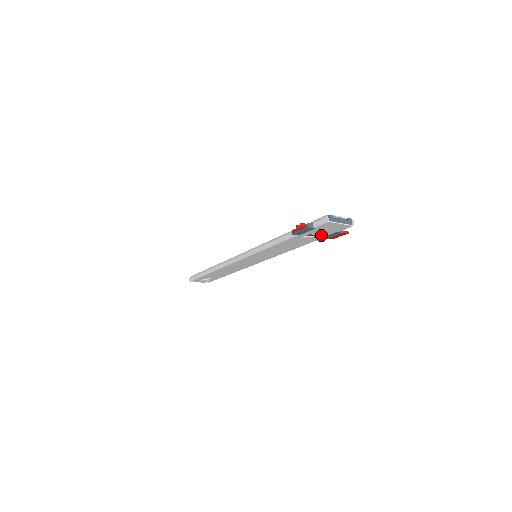
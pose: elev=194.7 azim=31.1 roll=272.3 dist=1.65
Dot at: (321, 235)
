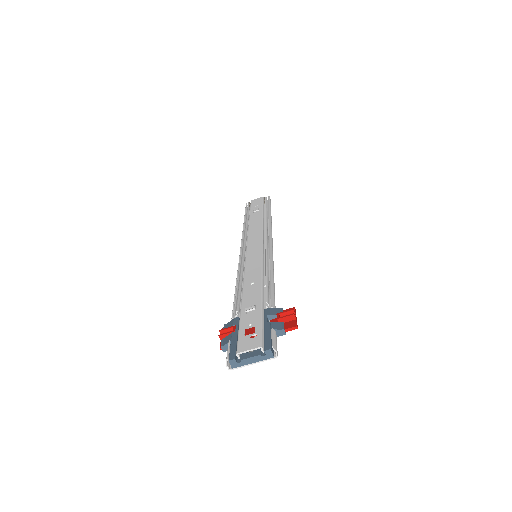
Dot at: occluded
